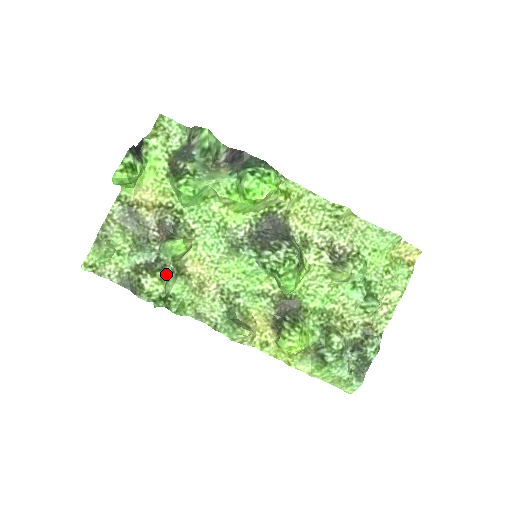
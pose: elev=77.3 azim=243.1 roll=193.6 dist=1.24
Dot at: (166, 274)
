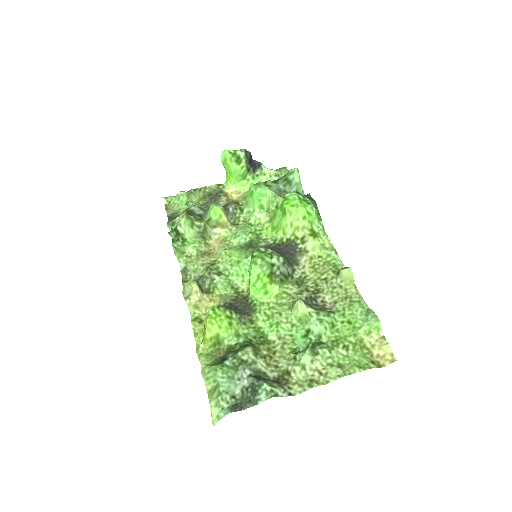
Dot at: (194, 222)
